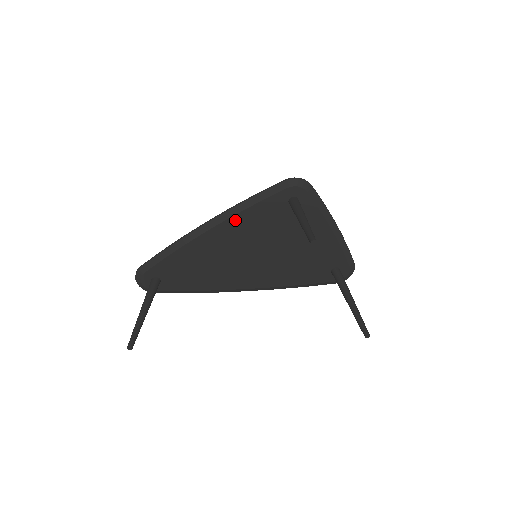
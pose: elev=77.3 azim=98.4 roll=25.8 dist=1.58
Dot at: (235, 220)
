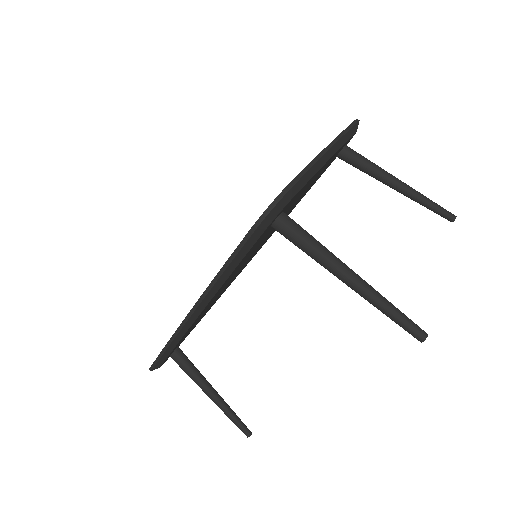
Dot at: (217, 292)
